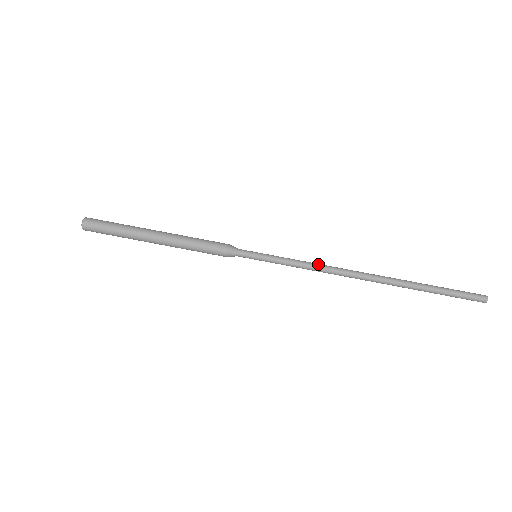
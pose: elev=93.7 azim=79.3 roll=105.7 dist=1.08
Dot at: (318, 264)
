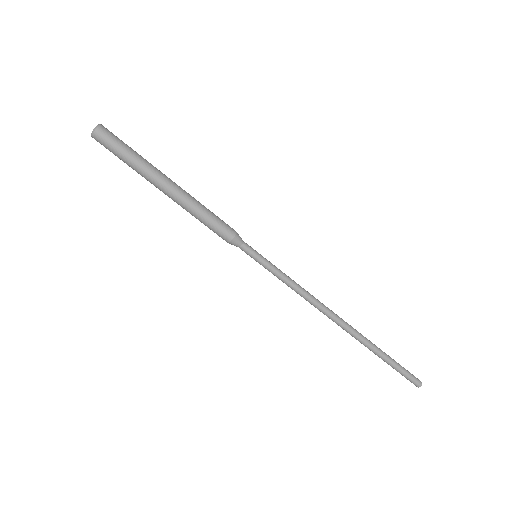
Dot at: (307, 294)
